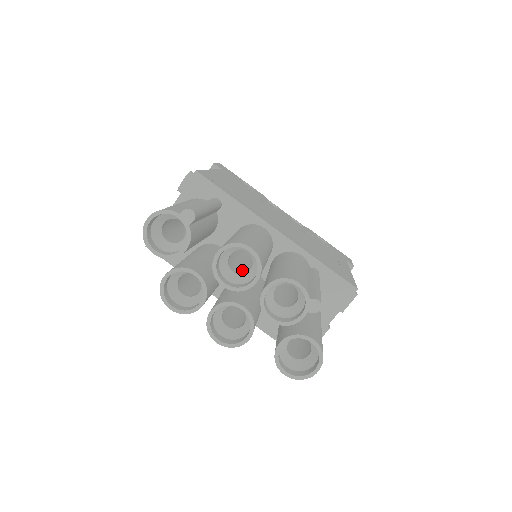
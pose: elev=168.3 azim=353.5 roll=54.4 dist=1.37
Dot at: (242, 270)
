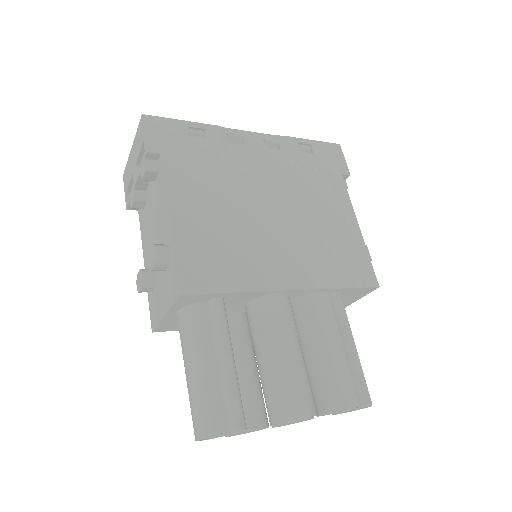
Dot at: occluded
